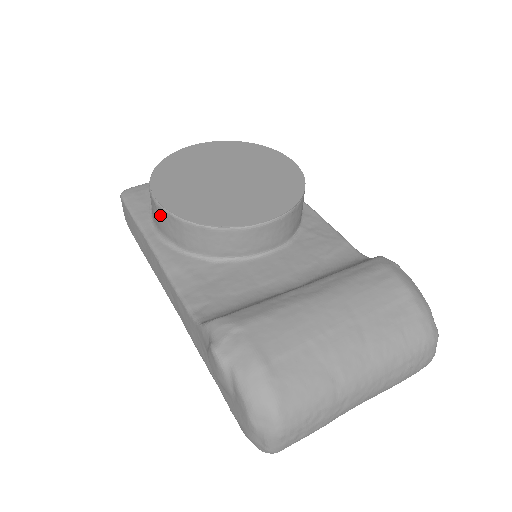
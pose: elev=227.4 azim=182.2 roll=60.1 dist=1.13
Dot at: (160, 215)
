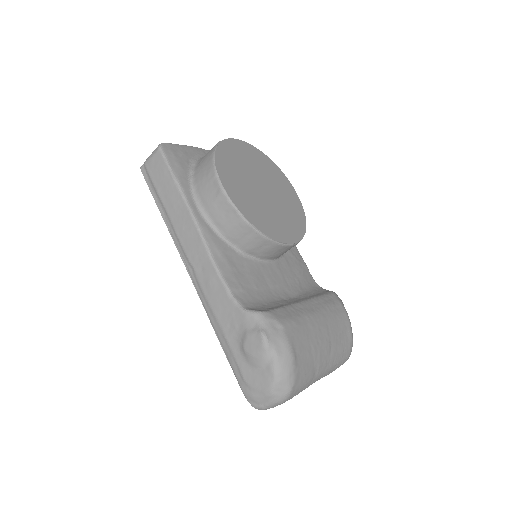
Dot at: (219, 201)
